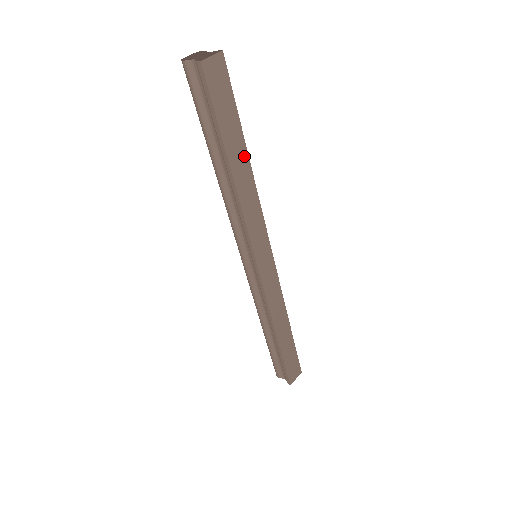
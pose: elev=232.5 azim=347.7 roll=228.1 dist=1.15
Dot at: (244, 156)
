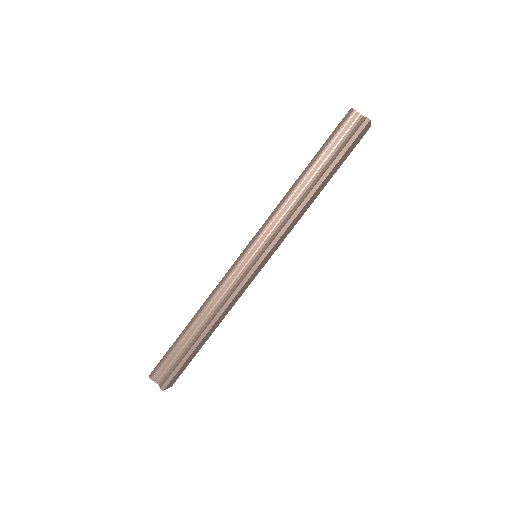
Dot at: (323, 187)
